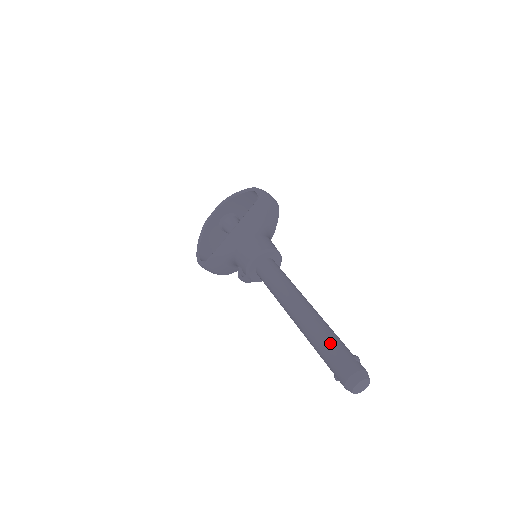
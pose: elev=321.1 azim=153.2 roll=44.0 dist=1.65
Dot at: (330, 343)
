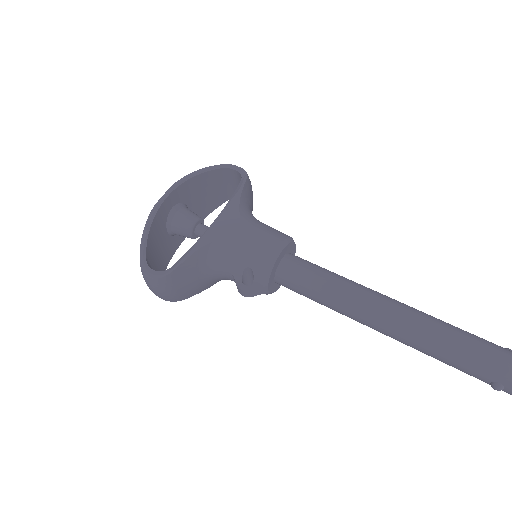
Dot at: (473, 337)
